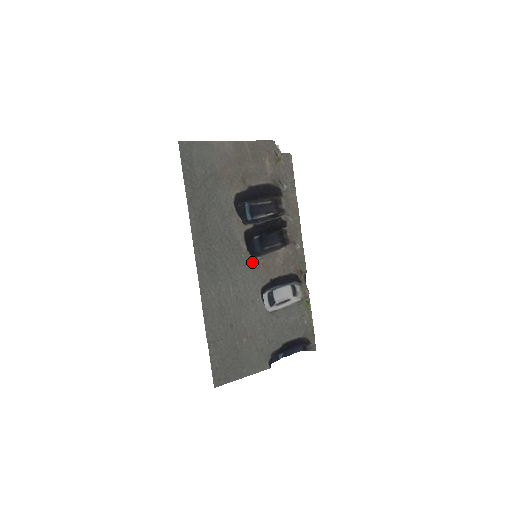
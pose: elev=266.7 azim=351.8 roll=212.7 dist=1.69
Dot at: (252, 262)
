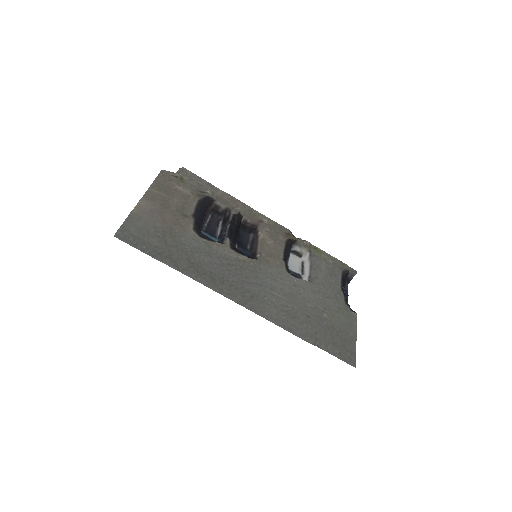
Dot at: (260, 262)
